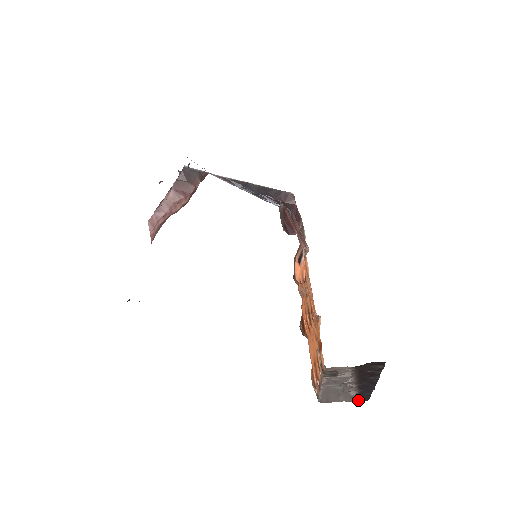
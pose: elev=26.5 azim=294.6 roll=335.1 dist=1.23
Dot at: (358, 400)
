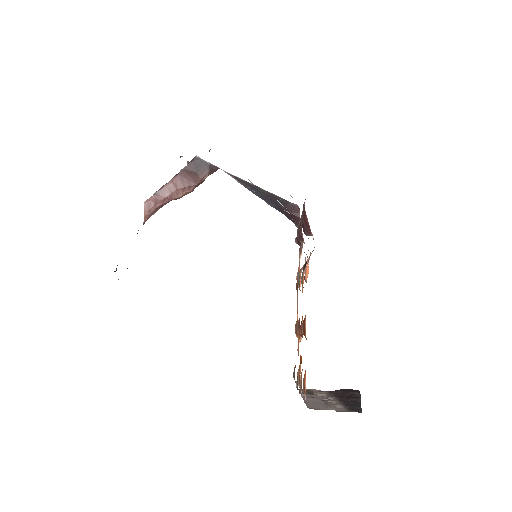
Dot at: (349, 411)
